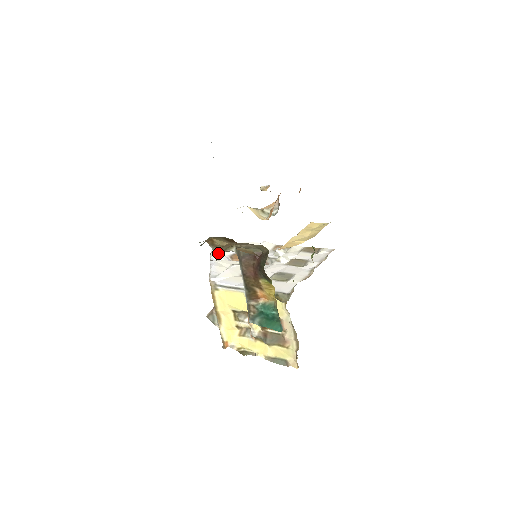
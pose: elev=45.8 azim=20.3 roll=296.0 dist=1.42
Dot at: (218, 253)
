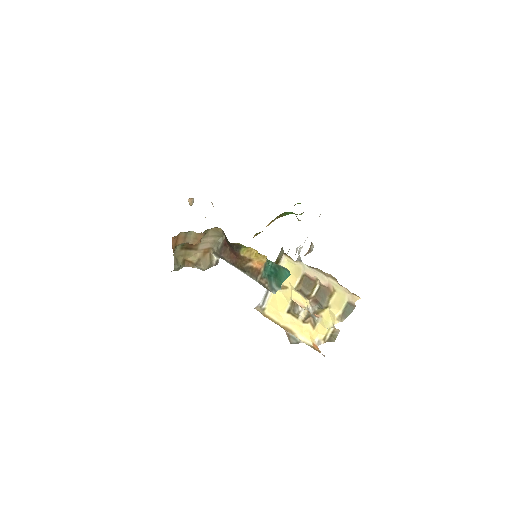
Dot at: (205, 268)
